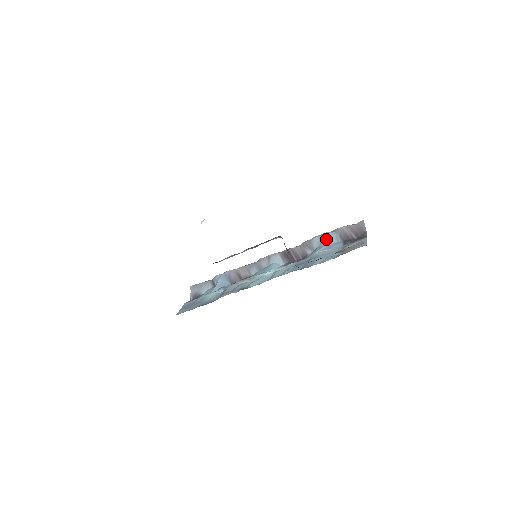
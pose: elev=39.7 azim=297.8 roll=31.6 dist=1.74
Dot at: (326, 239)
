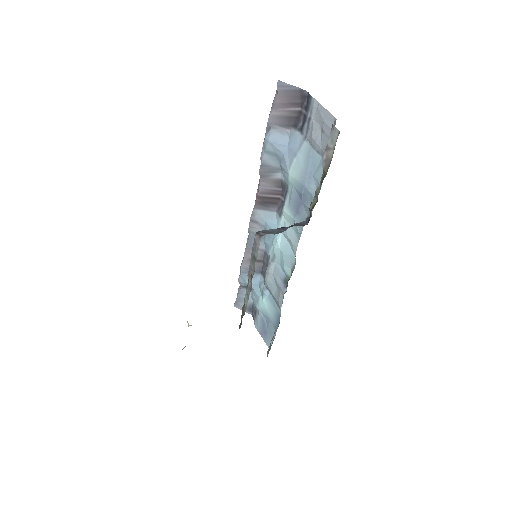
Dot at: (275, 148)
